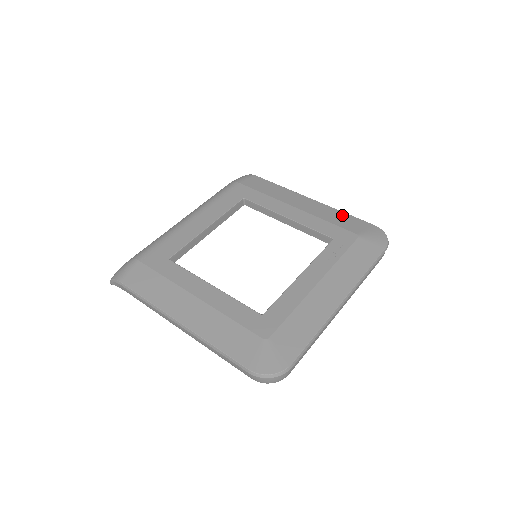
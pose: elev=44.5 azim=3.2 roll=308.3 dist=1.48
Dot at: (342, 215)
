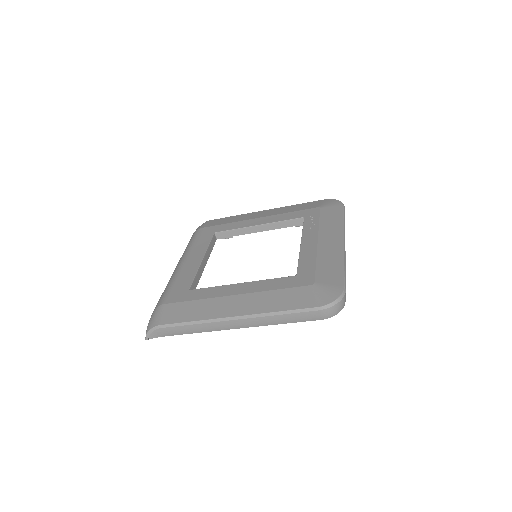
Dot at: (296, 206)
